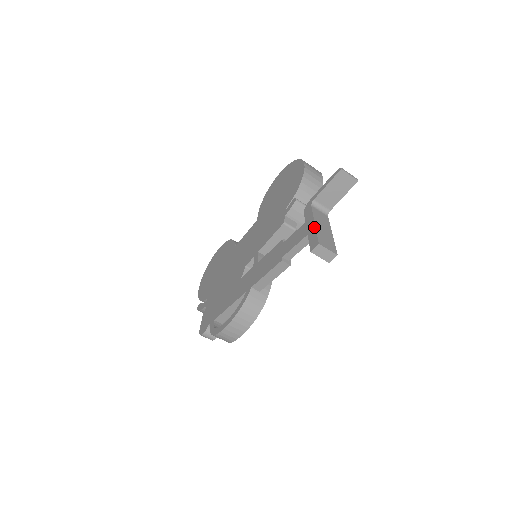
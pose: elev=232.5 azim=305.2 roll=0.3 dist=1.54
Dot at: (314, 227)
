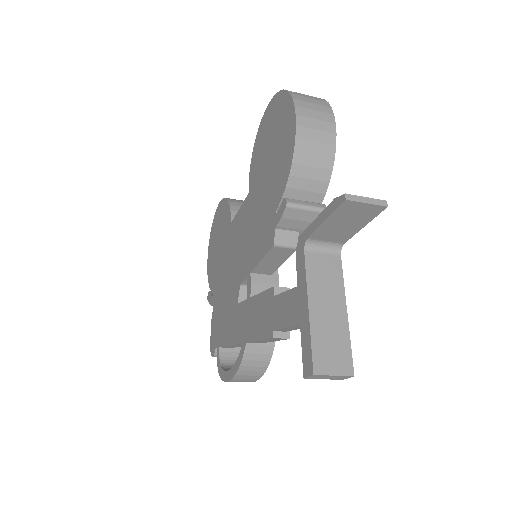
Dot at: (307, 320)
